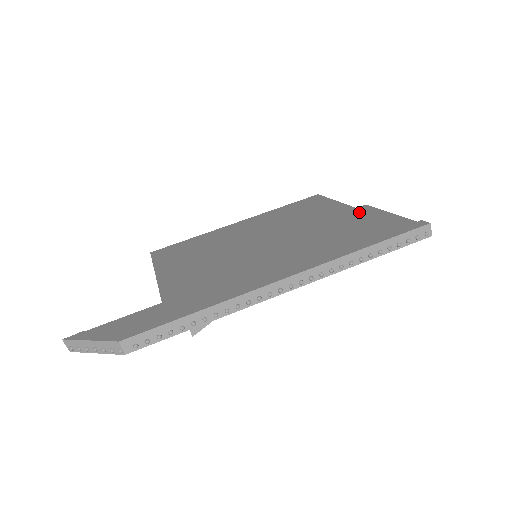
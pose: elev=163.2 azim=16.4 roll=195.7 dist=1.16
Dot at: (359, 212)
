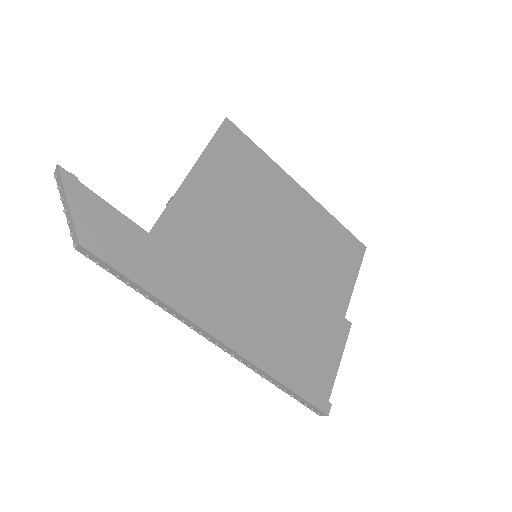
Dot at: (338, 328)
